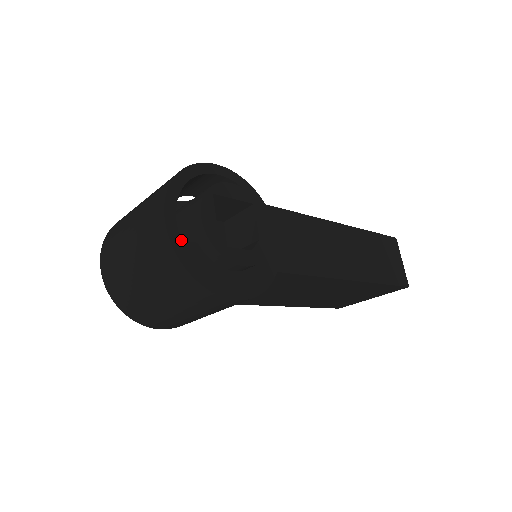
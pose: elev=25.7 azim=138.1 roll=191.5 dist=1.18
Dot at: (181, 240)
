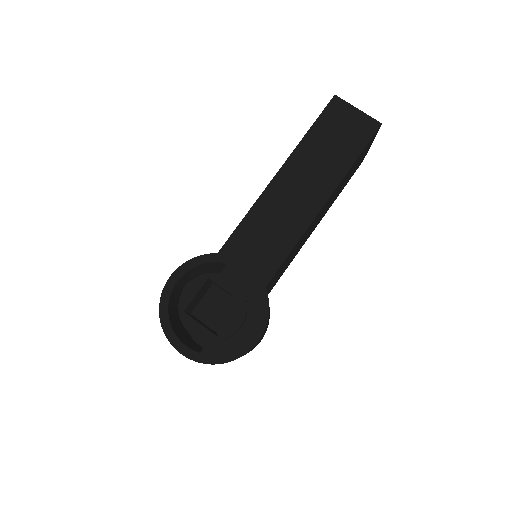
Dot at: (200, 353)
